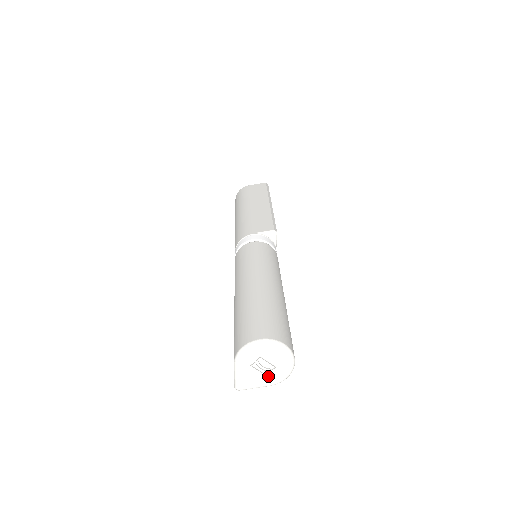
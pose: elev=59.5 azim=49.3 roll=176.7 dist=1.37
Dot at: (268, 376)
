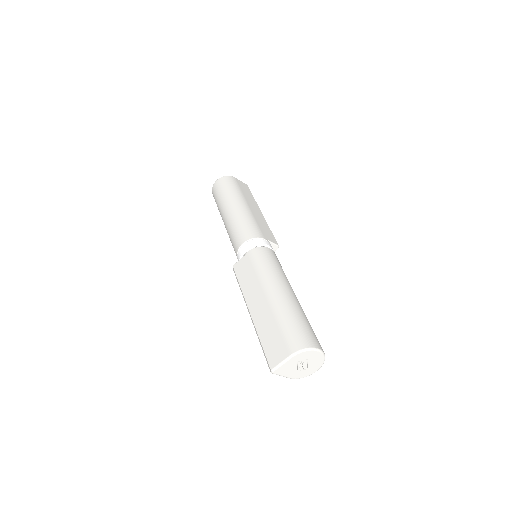
Dot at: (297, 372)
